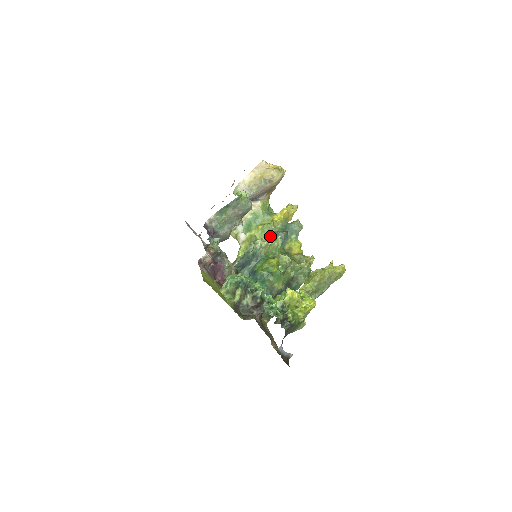
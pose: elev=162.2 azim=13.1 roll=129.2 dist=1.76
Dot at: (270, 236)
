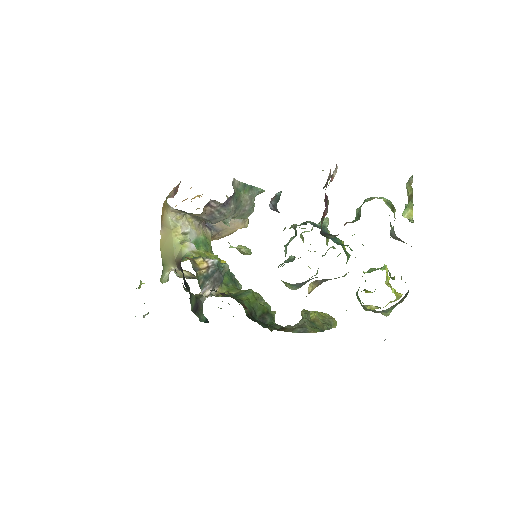
Dot at: occluded
